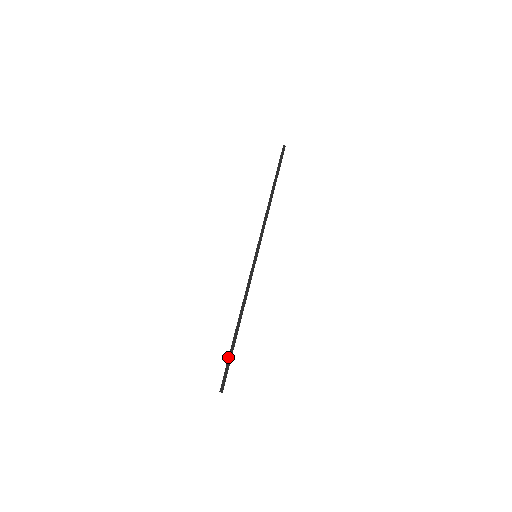
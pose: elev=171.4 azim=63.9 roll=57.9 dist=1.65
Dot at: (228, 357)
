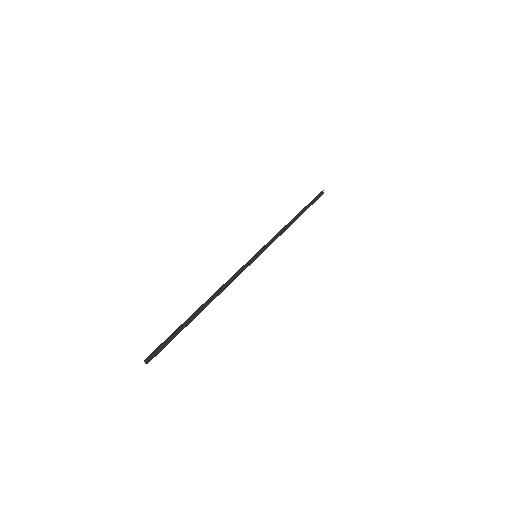
Dot at: occluded
